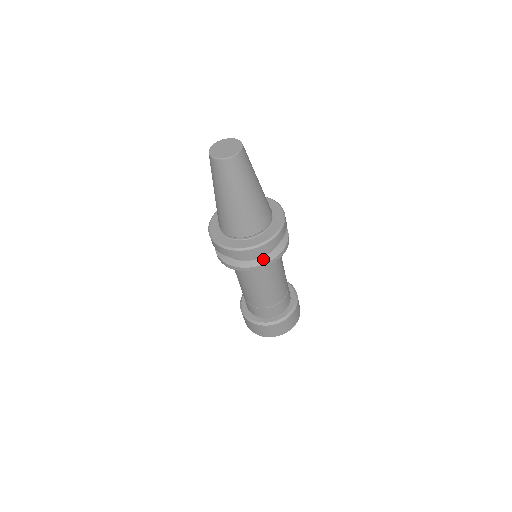
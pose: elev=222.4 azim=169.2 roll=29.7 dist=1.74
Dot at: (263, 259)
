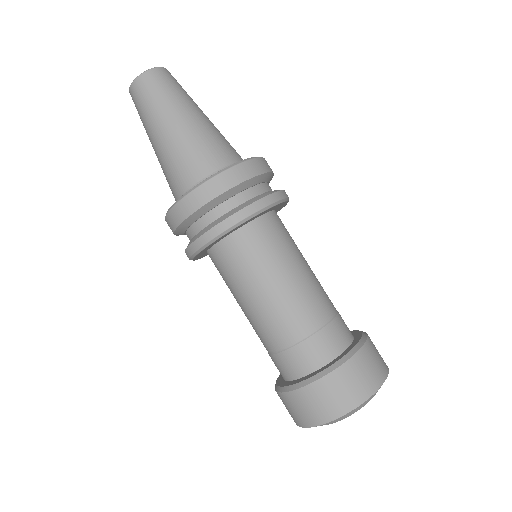
Dot at: (213, 223)
